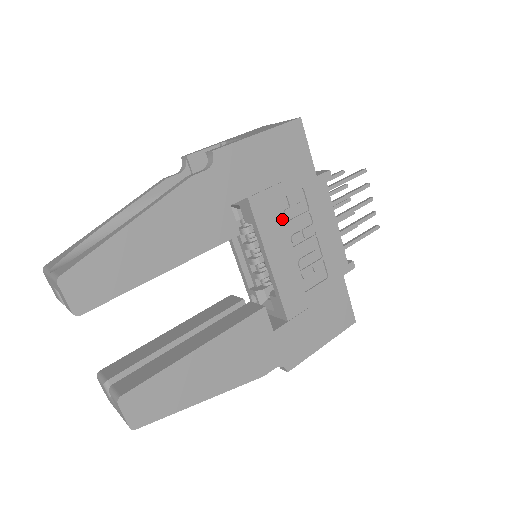
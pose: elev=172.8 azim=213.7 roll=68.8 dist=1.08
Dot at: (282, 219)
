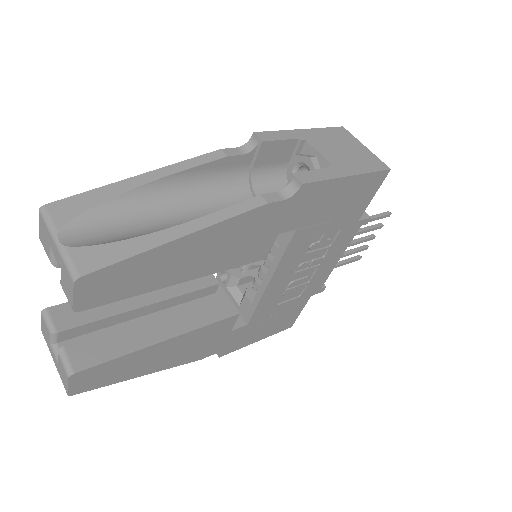
Dot at: (306, 250)
